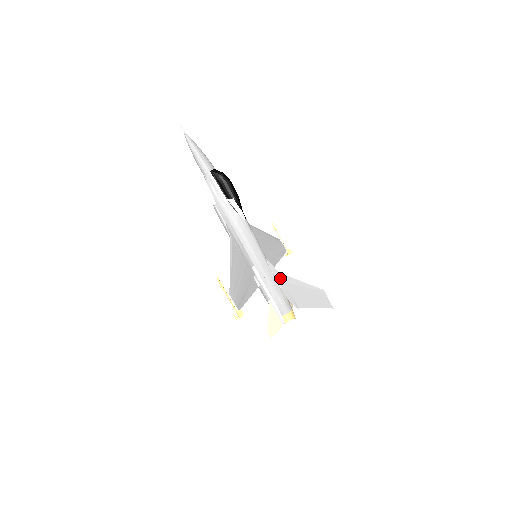
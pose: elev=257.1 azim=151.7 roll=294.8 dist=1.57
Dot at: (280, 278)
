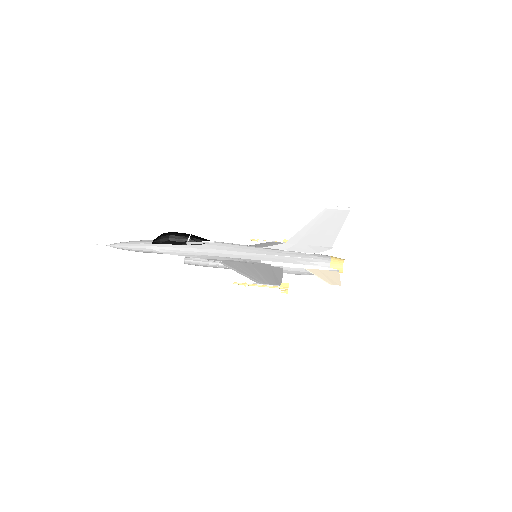
Dot at: (291, 246)
